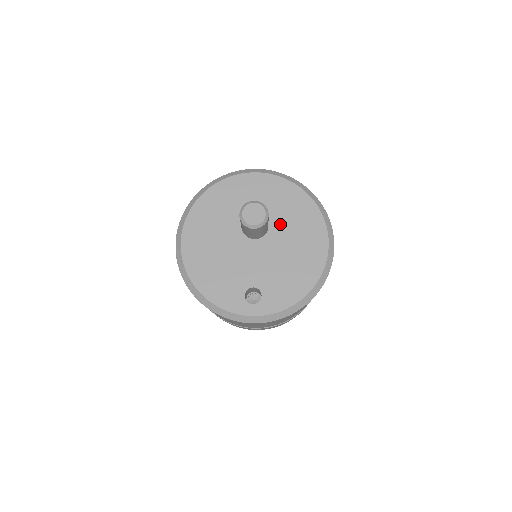
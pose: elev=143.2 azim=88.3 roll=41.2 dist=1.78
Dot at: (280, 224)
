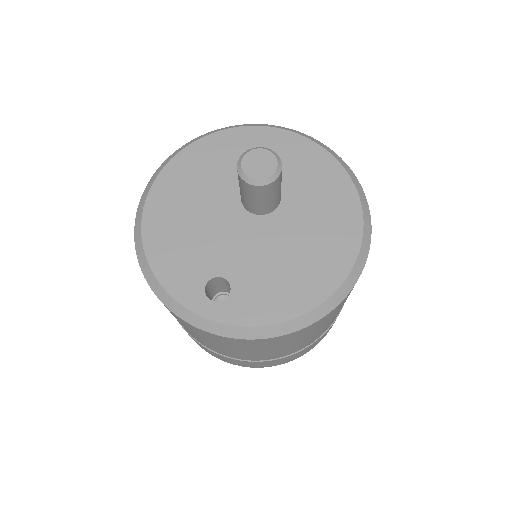
Dot at: (297, 206)
